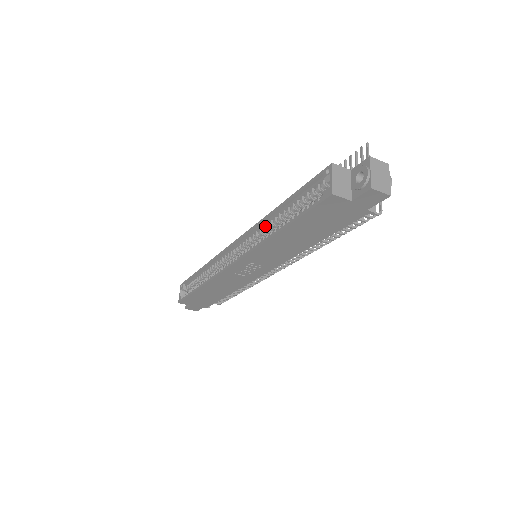
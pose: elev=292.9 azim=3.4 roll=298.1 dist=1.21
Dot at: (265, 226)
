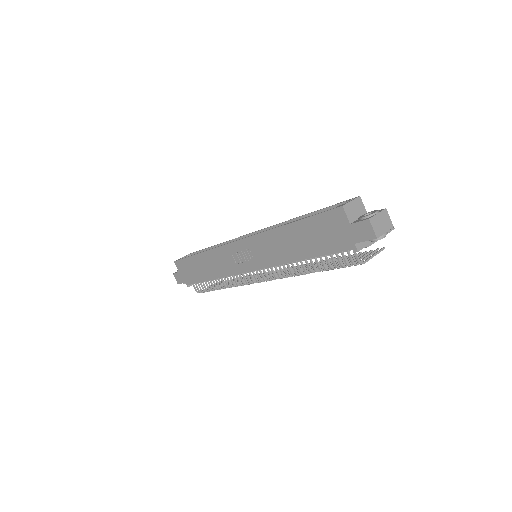
Dot at: occluded
